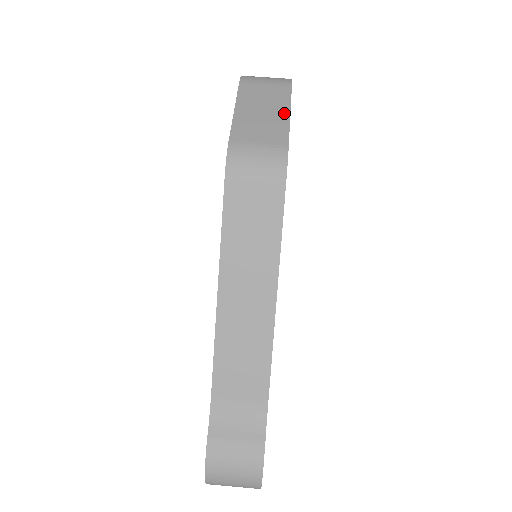
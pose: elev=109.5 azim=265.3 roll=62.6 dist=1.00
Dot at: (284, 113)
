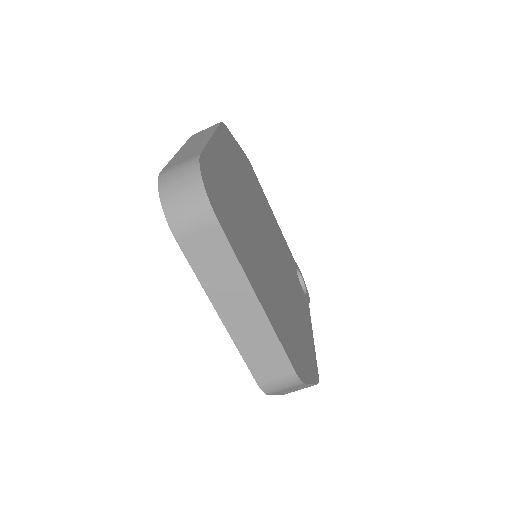
Dot at: (308, 385)
